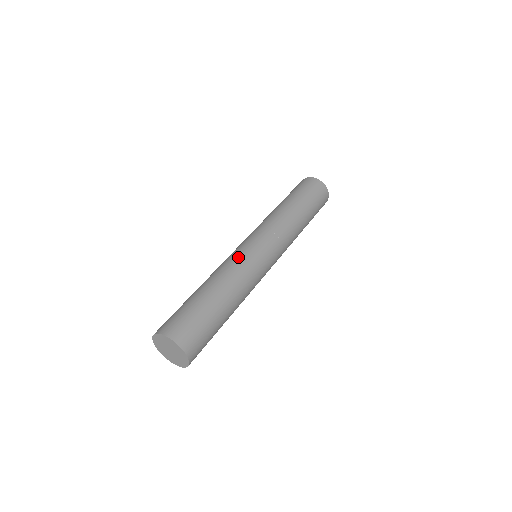
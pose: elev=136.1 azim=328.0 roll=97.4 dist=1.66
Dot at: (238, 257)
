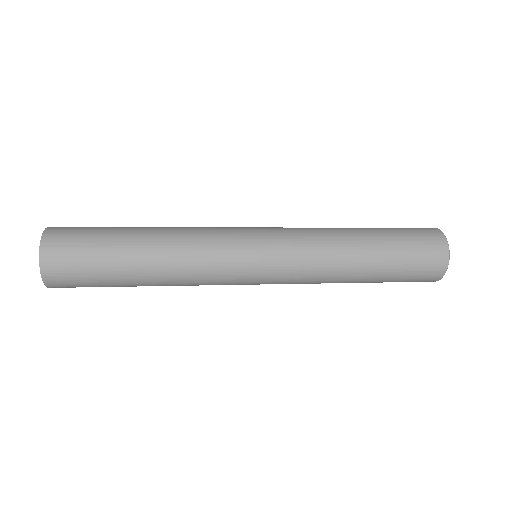
Dot at: (216, 227)
